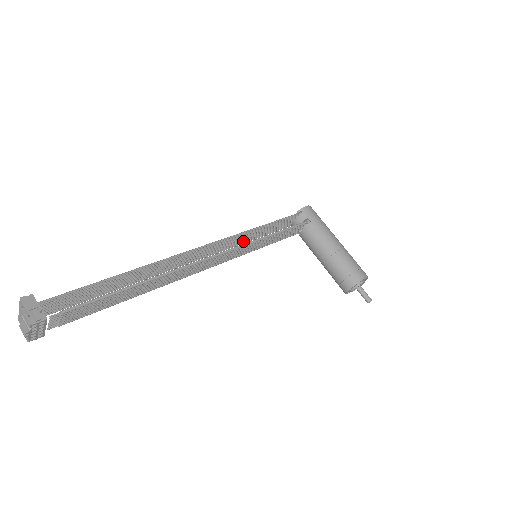
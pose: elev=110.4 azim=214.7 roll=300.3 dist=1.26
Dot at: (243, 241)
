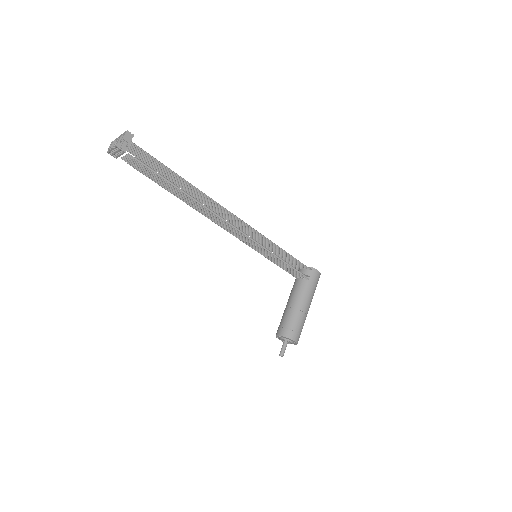
Dot at: (261, 242)
